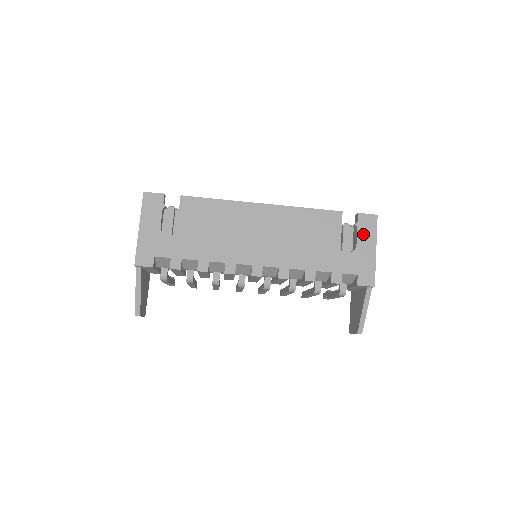
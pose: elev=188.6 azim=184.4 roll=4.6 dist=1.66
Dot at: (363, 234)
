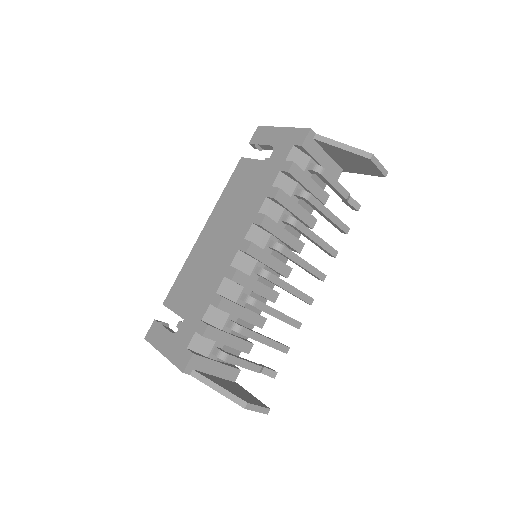
Dot at: (265, 139)
